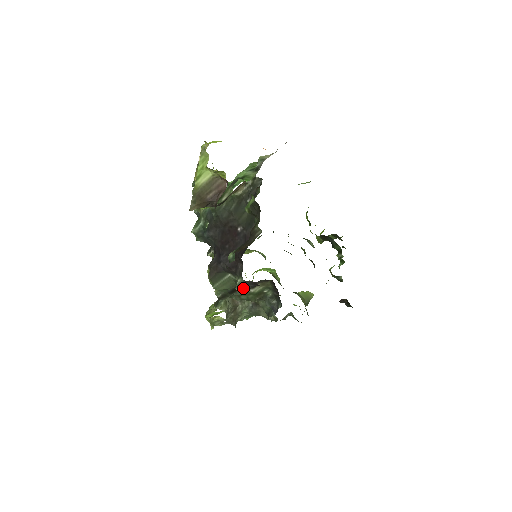
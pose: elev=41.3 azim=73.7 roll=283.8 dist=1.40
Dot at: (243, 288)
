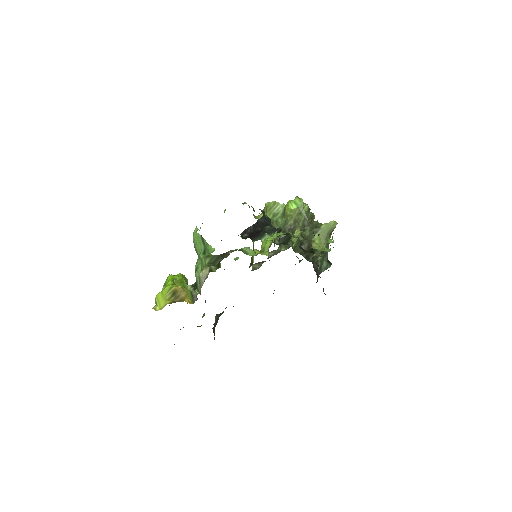
Dot at: occluded
